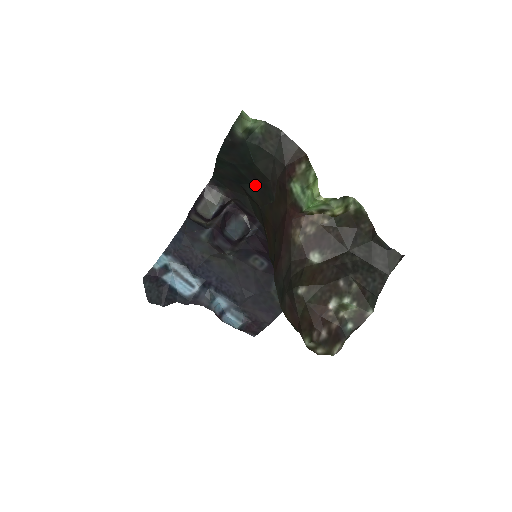
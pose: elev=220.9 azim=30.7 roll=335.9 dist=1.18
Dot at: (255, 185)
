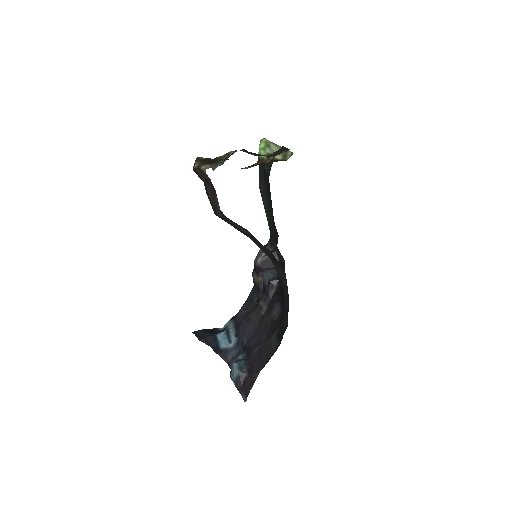
Dot at: (271, 201)
